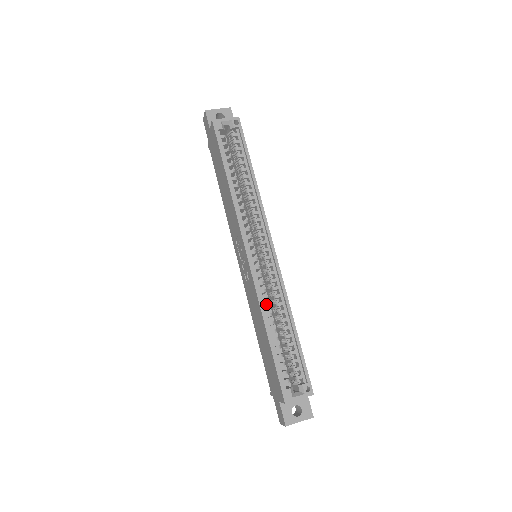
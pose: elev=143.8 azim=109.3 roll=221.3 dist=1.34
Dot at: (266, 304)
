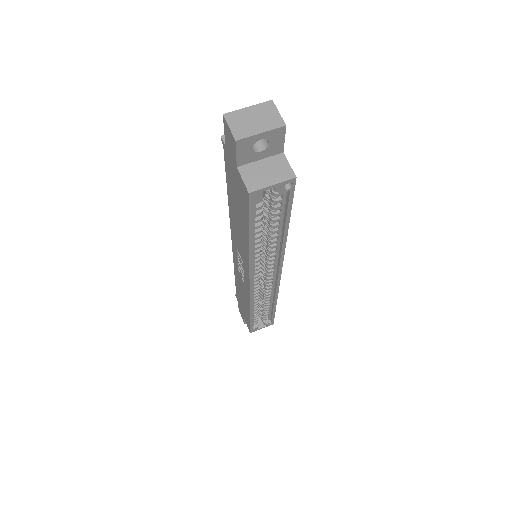
Dot at: occluded
